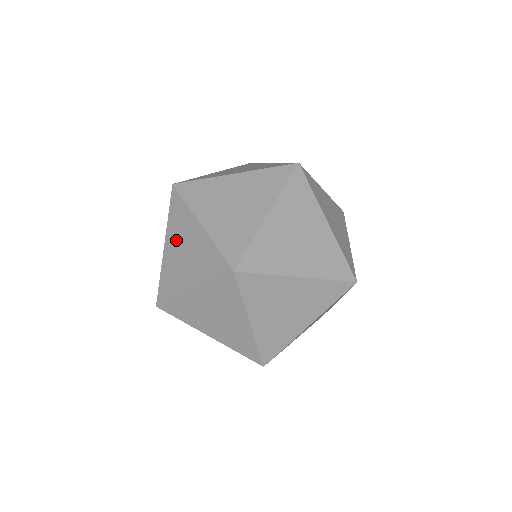
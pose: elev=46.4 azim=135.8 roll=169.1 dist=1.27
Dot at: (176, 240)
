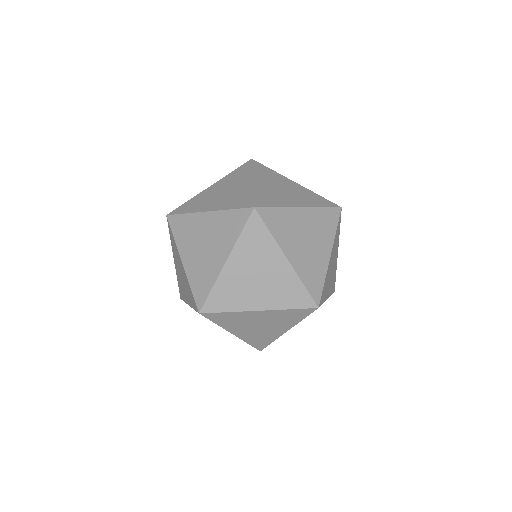
Dot at: (191, 245)
